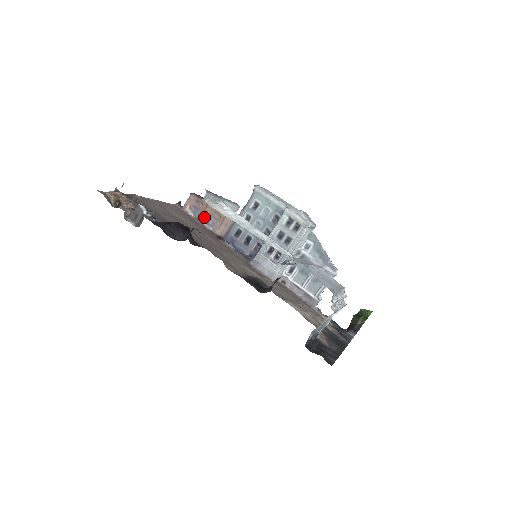
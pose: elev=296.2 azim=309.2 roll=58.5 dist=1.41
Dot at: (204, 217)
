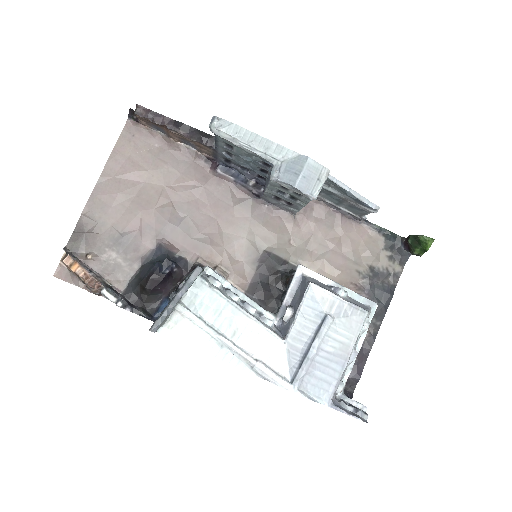
Dot at: (174, 138)
